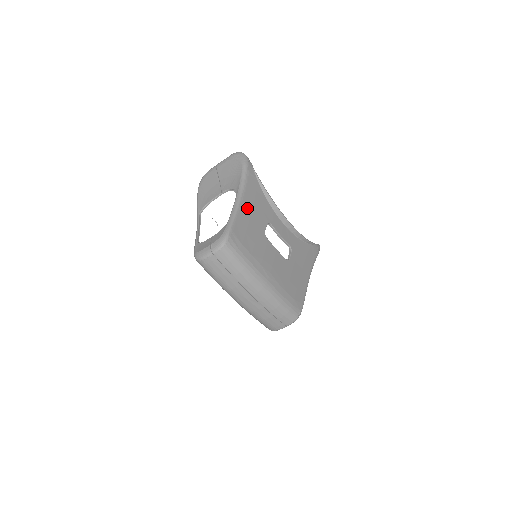
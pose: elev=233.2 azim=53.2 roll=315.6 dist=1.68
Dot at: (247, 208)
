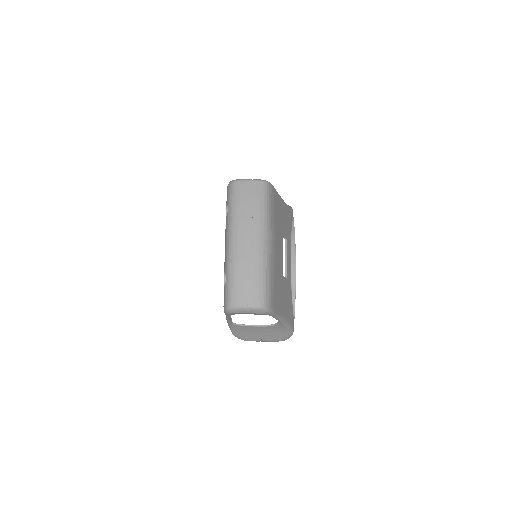
Dot at: (283, 208)
